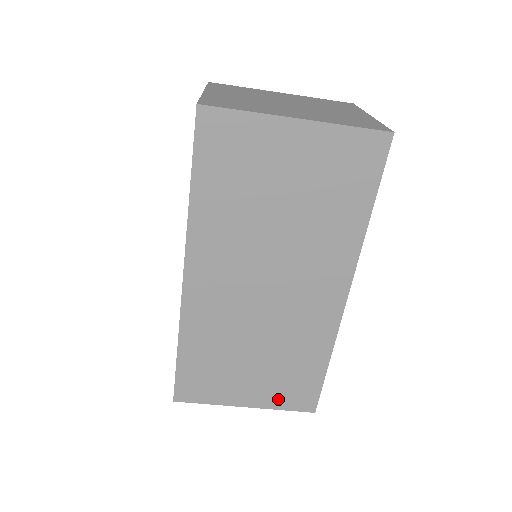
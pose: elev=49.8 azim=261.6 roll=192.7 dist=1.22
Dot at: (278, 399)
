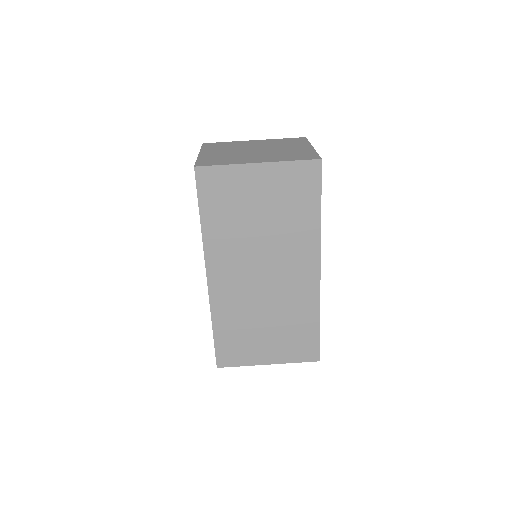
Dot at: (290, 355)
